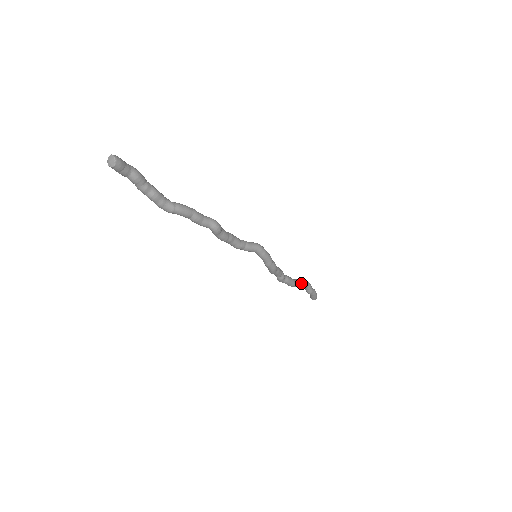
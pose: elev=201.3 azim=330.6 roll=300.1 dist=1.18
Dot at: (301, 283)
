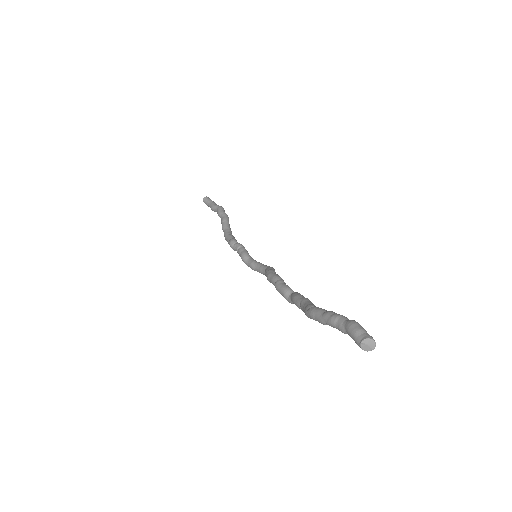
Dot at: occluded
